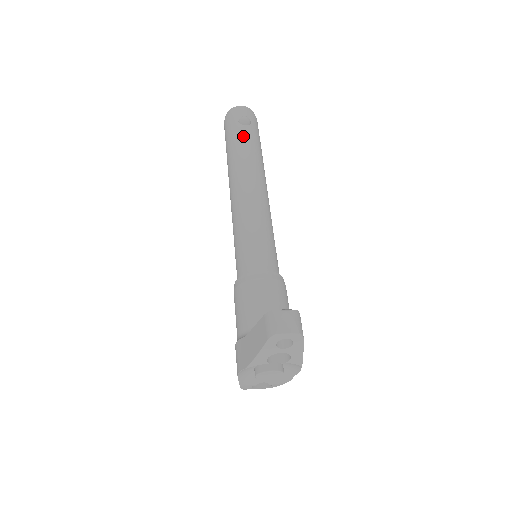
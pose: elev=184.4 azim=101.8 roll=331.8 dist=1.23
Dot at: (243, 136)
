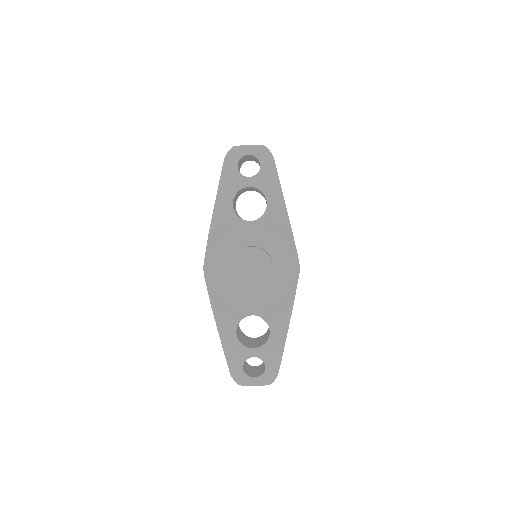
Dot at: occluded
